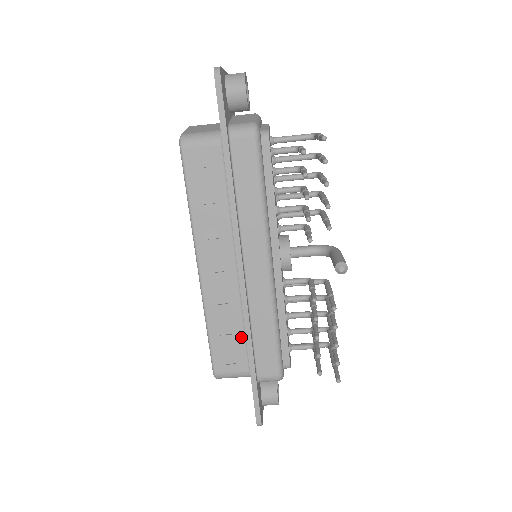
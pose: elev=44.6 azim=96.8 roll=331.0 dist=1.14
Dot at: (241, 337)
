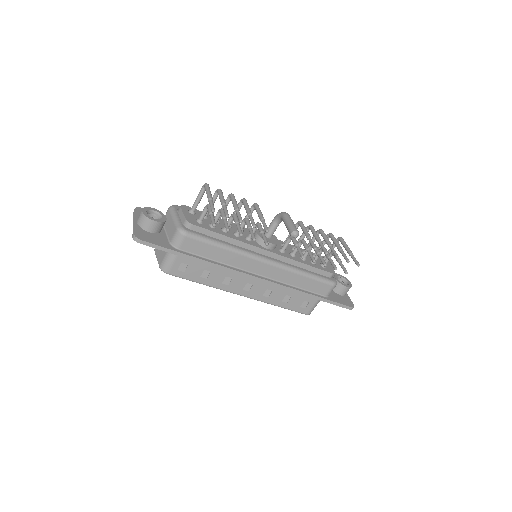
Dot at: (296, 293)
